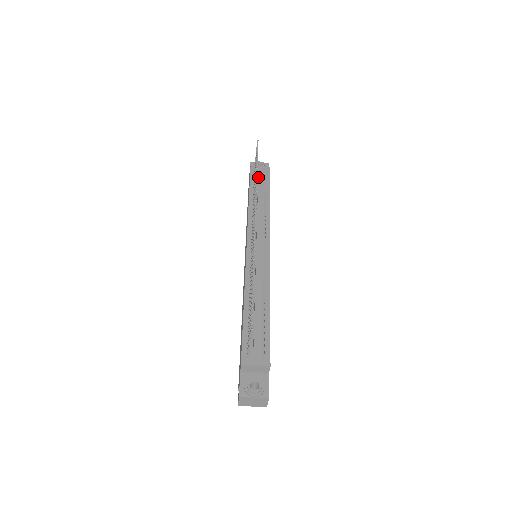
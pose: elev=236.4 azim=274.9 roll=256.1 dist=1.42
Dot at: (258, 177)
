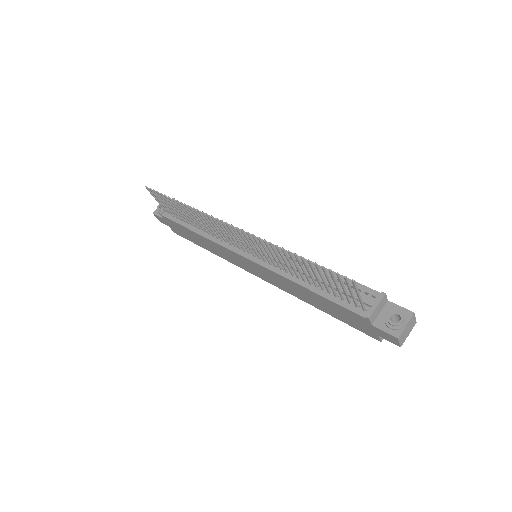
Dot at: occluded
